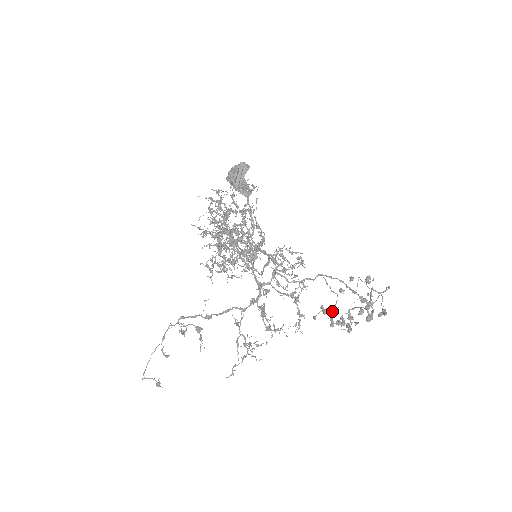
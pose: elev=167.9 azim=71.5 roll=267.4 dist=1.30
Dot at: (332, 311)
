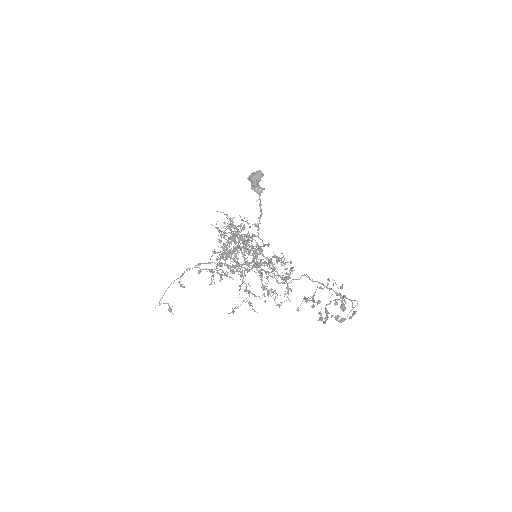
Dot at: (314, 294)
